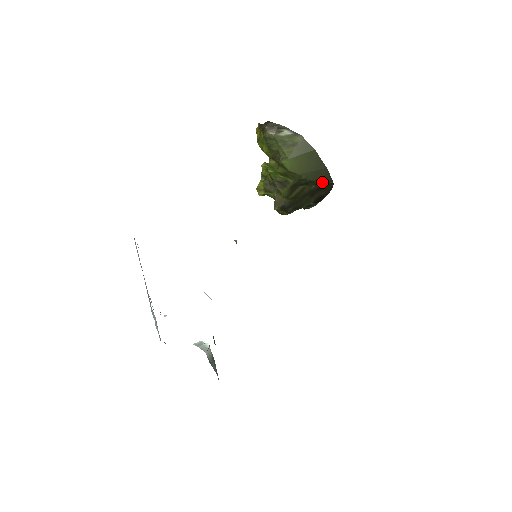
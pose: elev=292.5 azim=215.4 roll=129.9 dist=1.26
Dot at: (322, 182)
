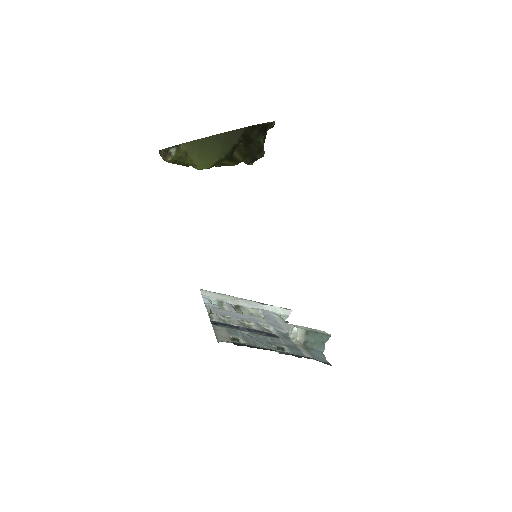
Dot at: (239, 138)
